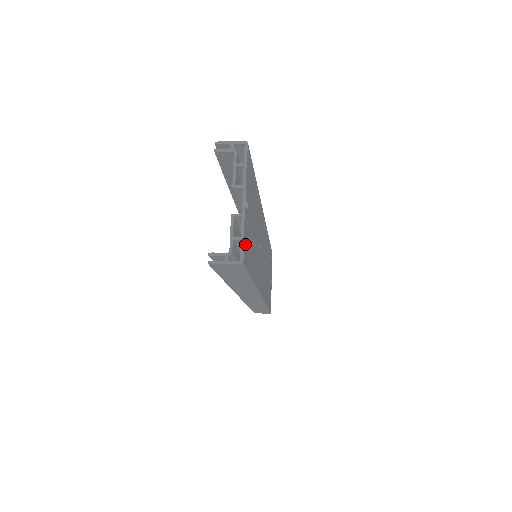
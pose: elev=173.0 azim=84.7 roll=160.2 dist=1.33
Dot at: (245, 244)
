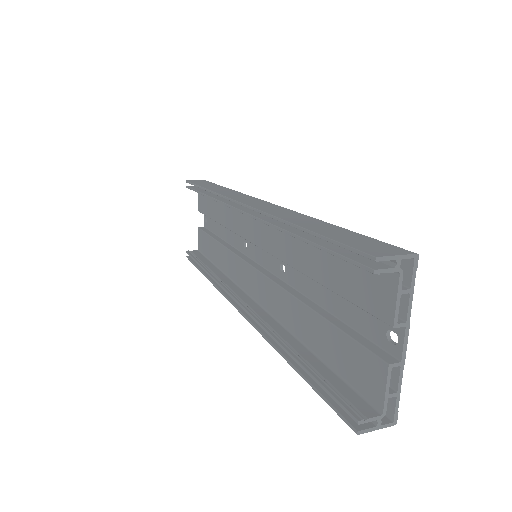
Dot at: occluded
